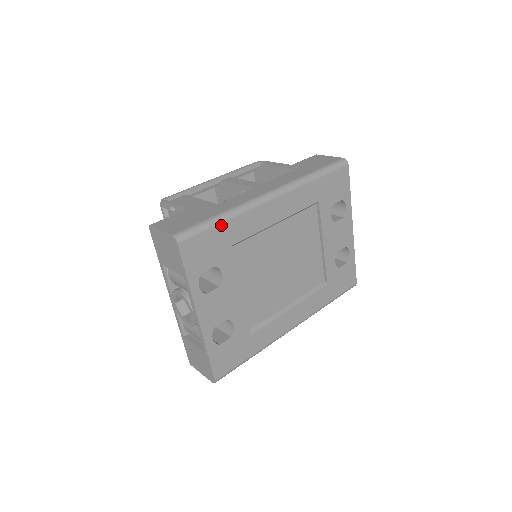
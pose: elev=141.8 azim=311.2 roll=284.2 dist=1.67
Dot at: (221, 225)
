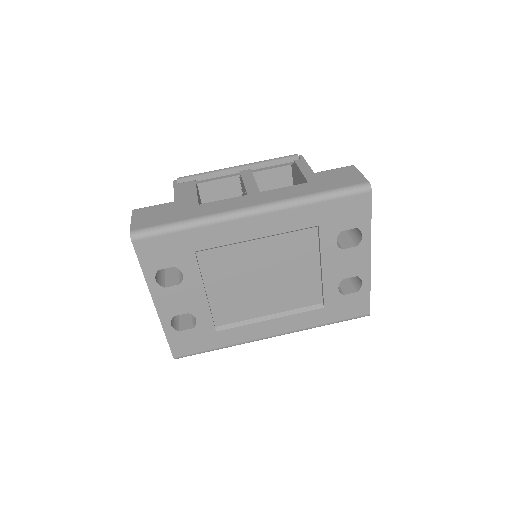
Dot at: (182, 232)
